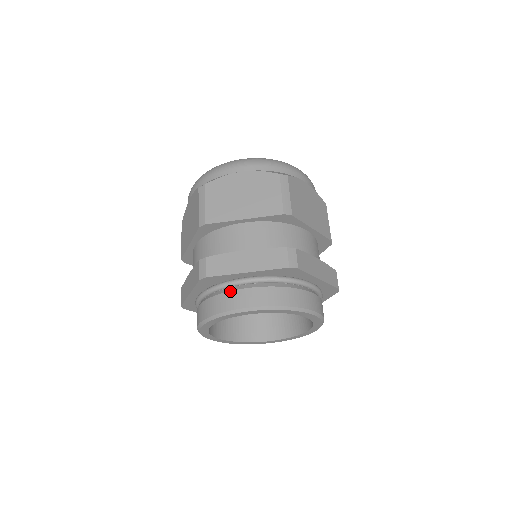
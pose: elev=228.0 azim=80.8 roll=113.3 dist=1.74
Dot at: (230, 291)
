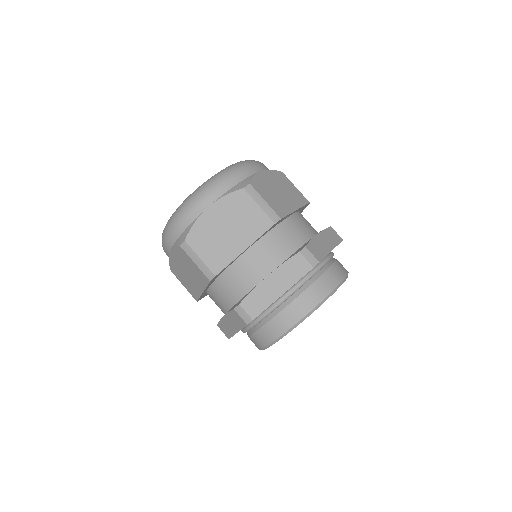
Dot at: (277, 315)
